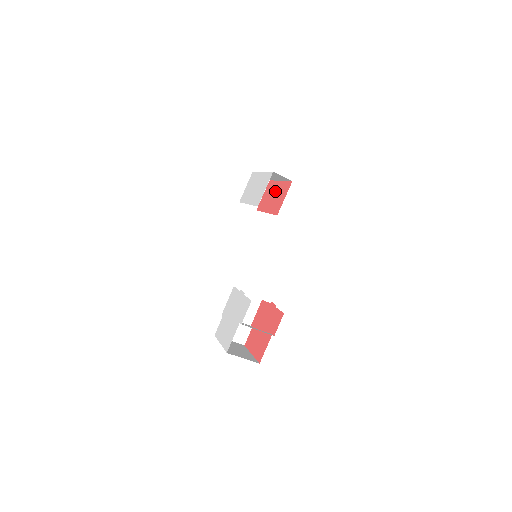
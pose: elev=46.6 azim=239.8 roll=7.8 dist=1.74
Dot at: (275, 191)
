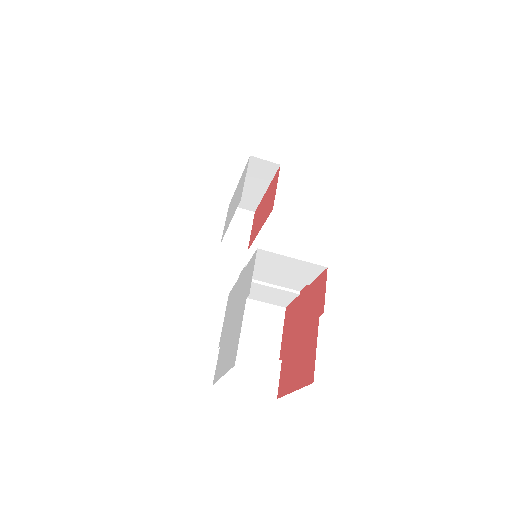
Dot at: (263, 204)
